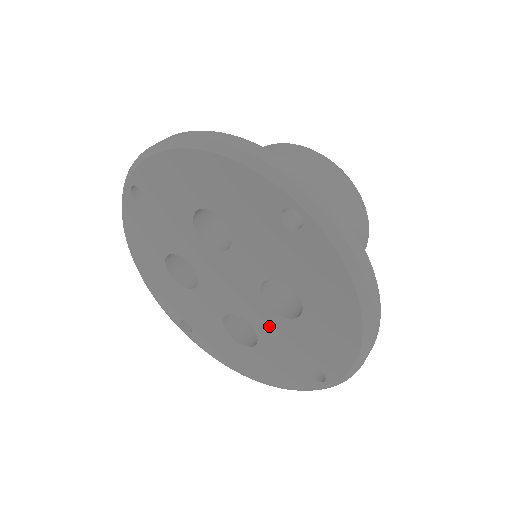
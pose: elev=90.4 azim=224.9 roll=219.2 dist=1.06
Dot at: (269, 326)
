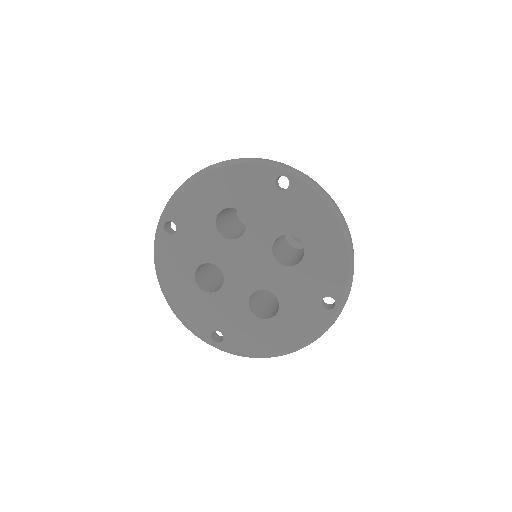
Dot at: (285, 282)
